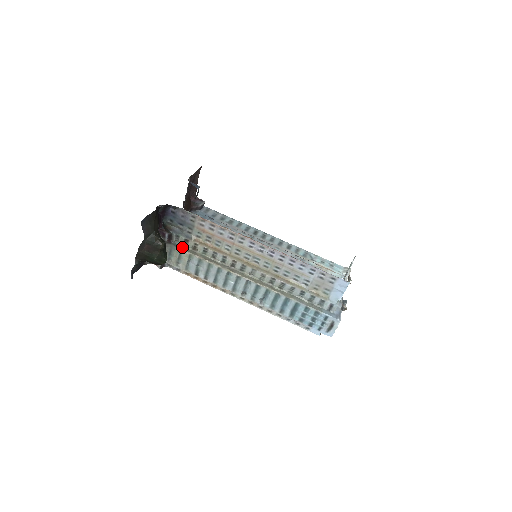
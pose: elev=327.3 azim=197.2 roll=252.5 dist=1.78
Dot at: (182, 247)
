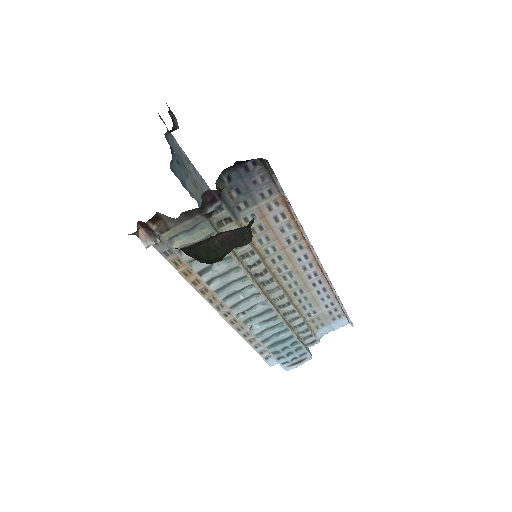
Dot at: (215, 228)
